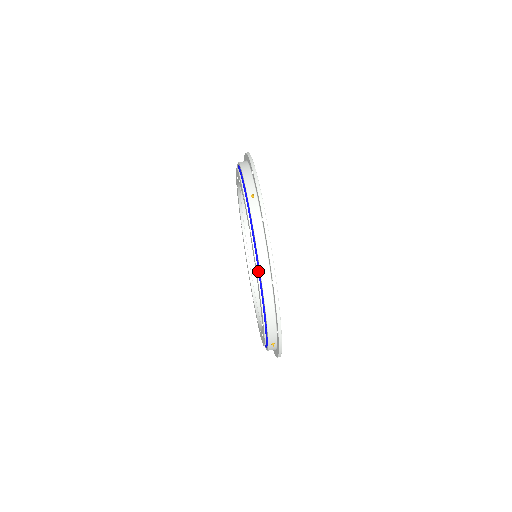
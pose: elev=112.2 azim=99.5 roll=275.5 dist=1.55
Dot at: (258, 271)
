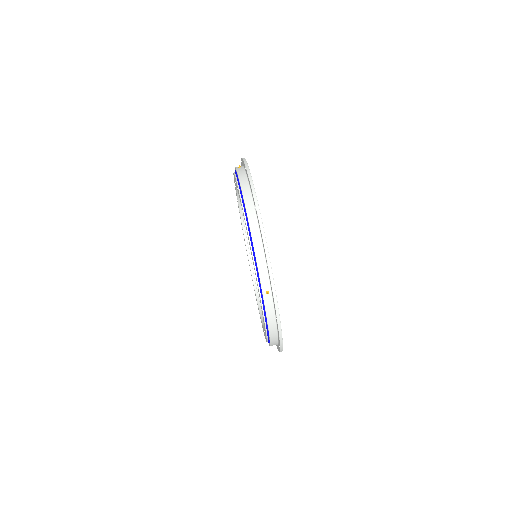
Dot at: (243, 206)
